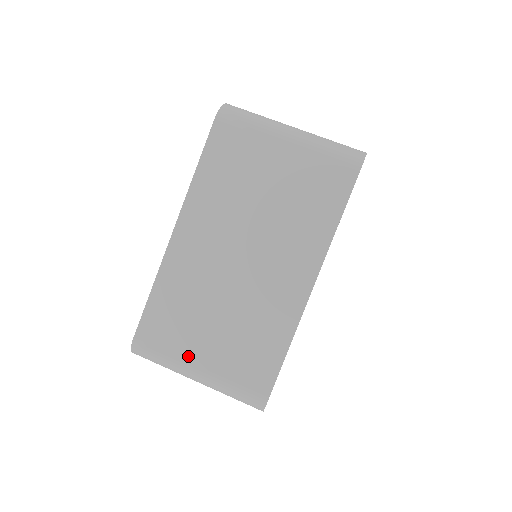
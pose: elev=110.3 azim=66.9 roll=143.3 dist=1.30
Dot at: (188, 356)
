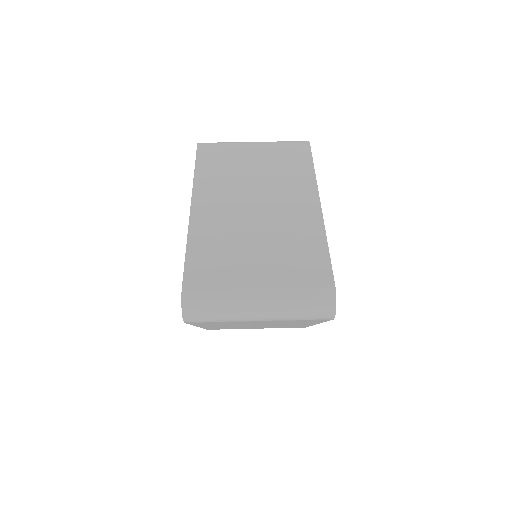
Dot at: (243, 282)
